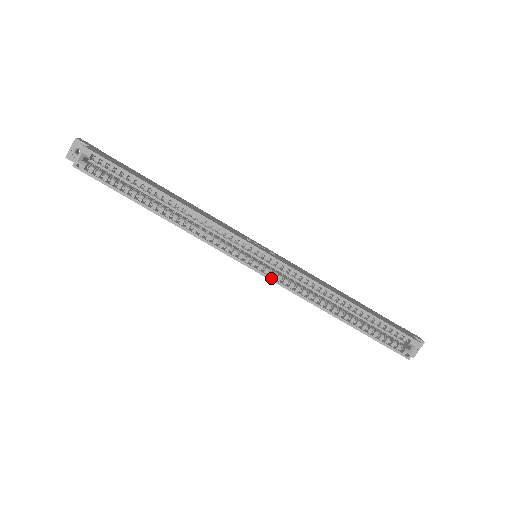
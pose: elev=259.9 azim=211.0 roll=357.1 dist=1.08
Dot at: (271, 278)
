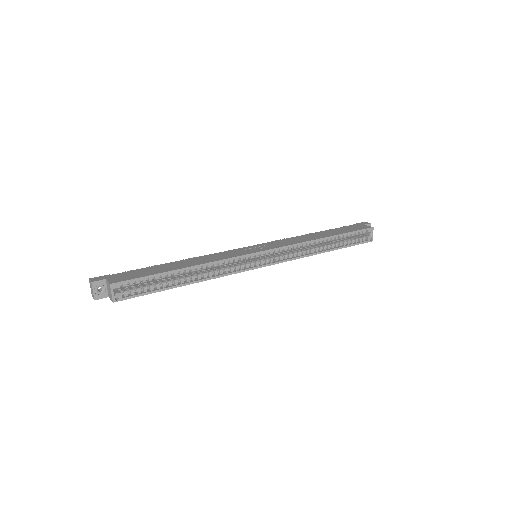
Dot at: (278, 262)
